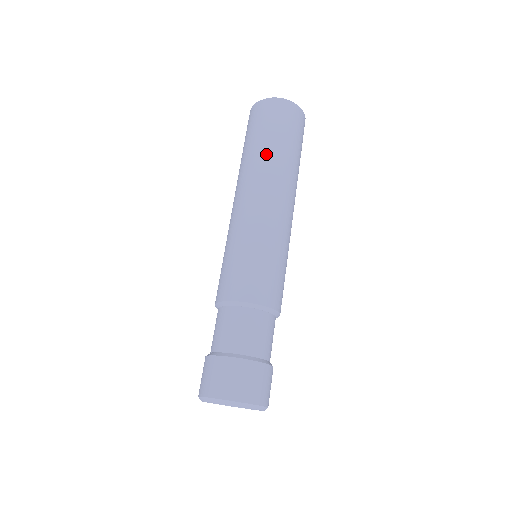
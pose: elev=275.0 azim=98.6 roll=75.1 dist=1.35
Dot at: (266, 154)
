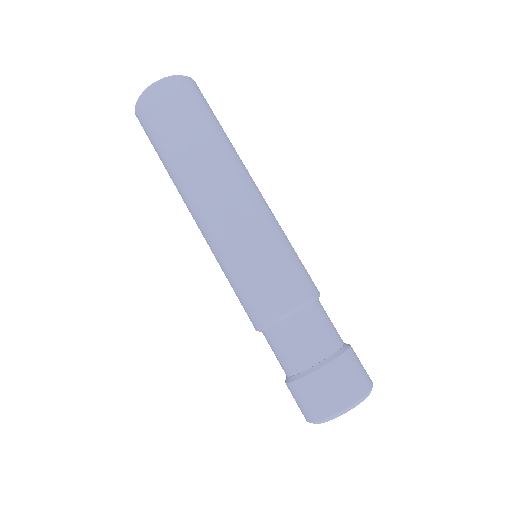
Dot at: (202, 147)
